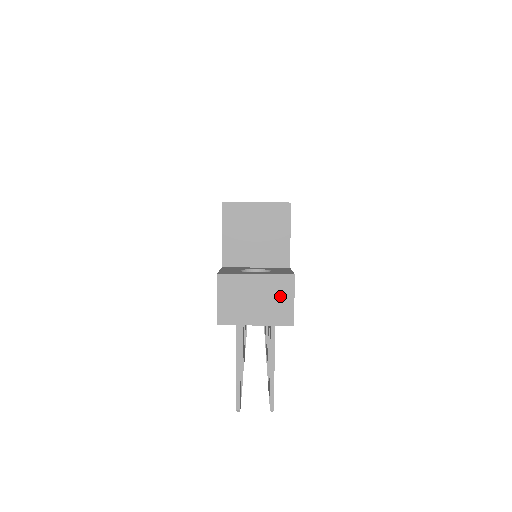
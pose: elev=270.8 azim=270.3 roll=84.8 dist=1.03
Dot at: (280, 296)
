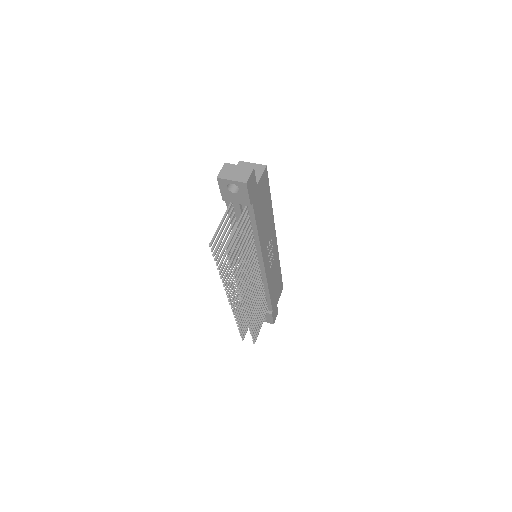
Dot at: (245, 173)
